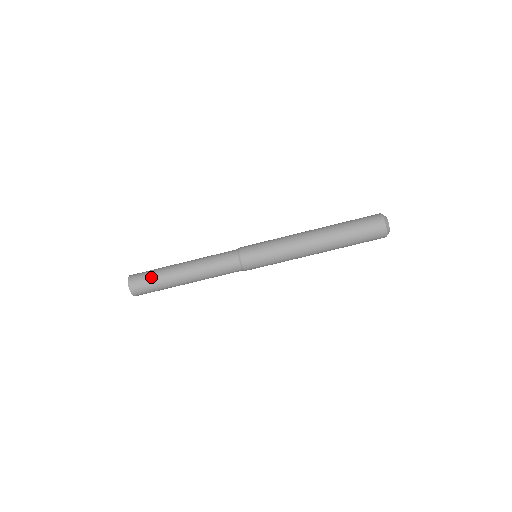
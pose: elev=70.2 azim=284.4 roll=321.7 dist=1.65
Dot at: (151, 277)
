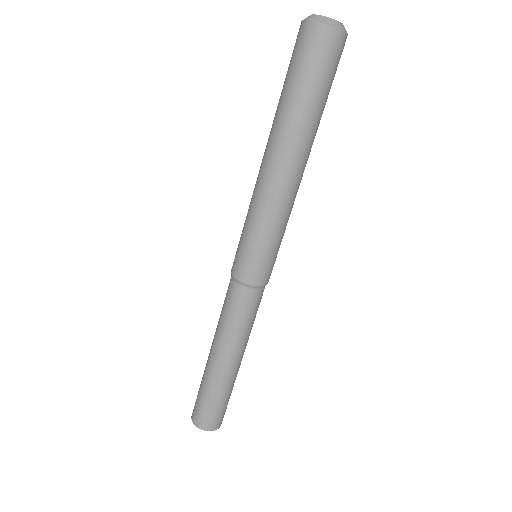
Dot at: (214, 404)
